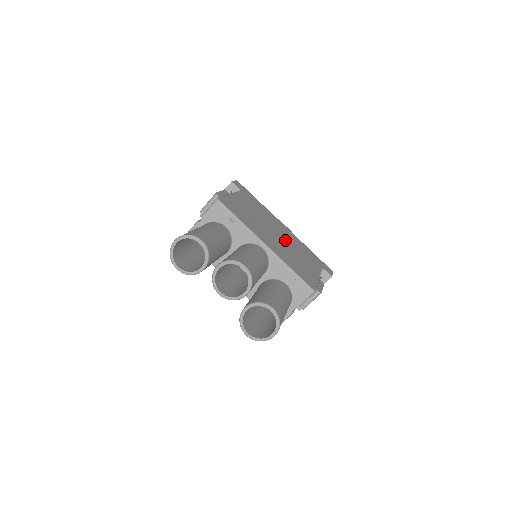
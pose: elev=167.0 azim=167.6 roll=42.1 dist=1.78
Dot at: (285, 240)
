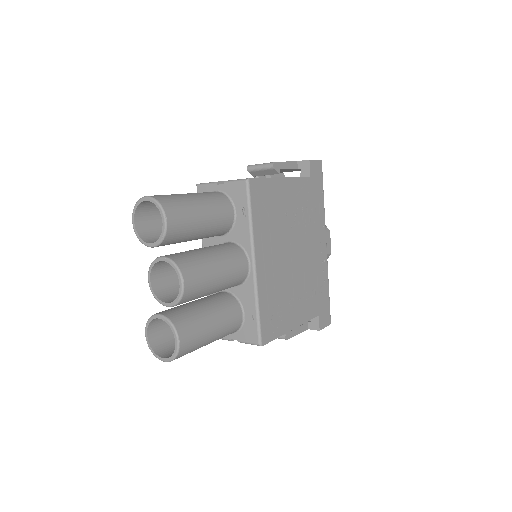
Dot at: (300, 264)
